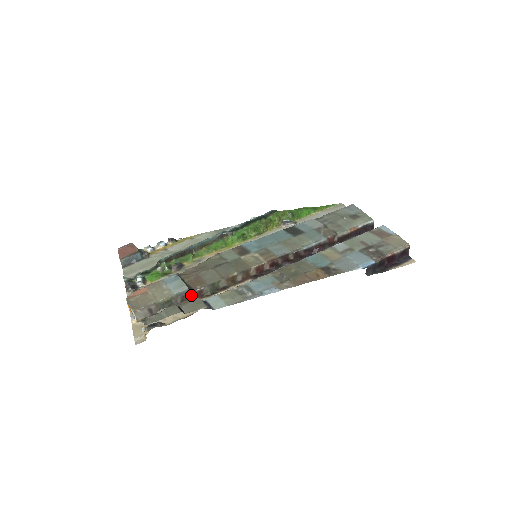
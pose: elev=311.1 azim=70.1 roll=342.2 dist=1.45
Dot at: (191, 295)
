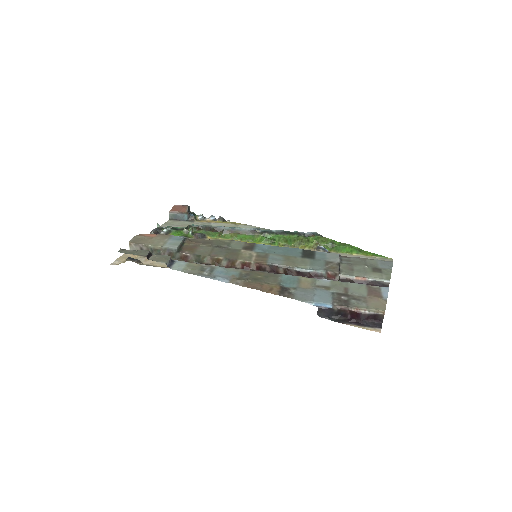
Dot at: (178, 255)
